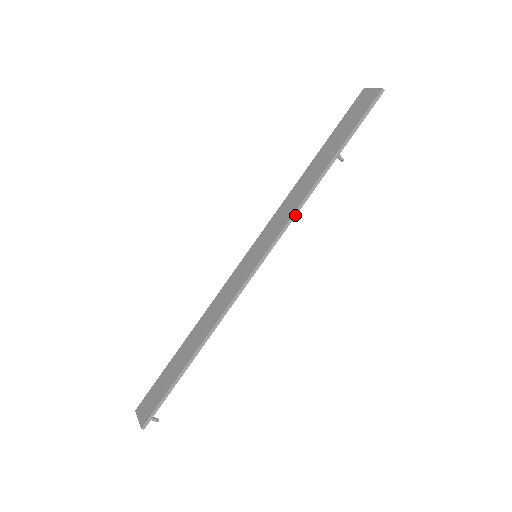
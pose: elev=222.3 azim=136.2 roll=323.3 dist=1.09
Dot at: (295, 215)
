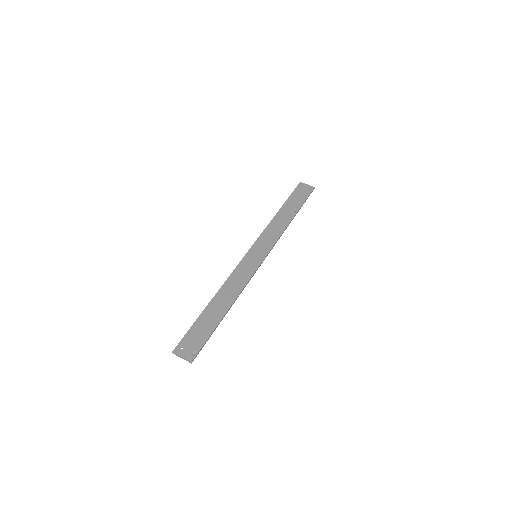
Dot at: (279, 238)
